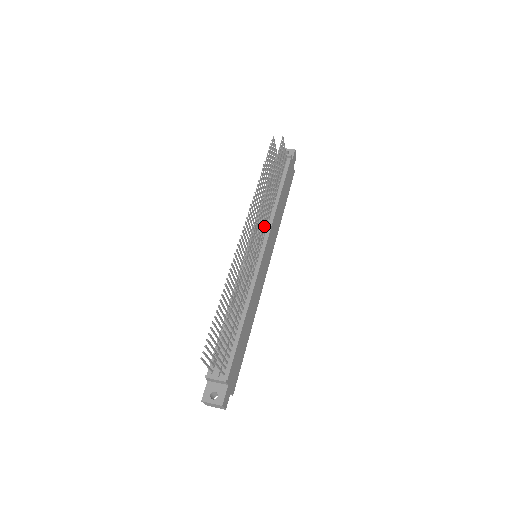
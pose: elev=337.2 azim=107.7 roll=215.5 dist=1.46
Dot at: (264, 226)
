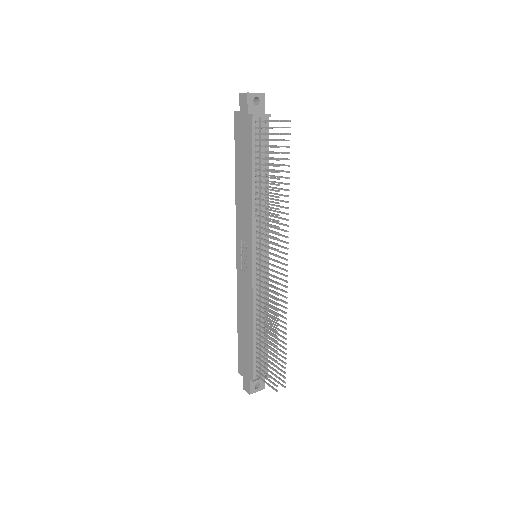
Dot at: occluded
